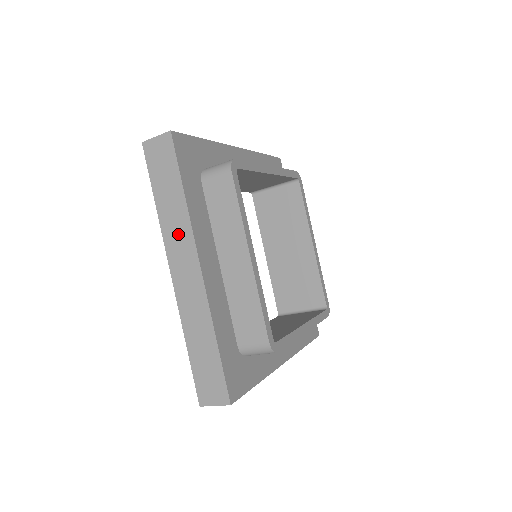
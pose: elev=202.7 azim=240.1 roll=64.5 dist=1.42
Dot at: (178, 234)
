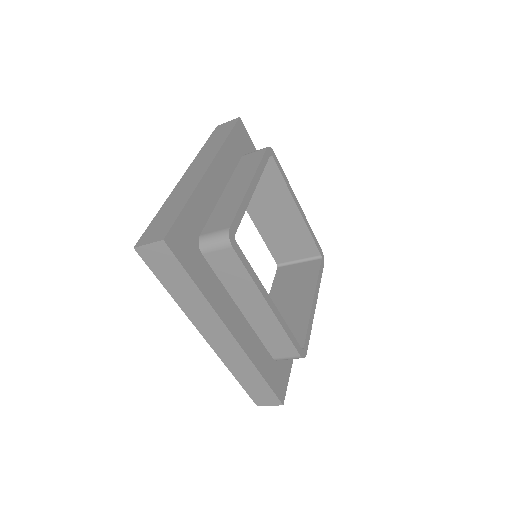
Dot at: (202, 314)
